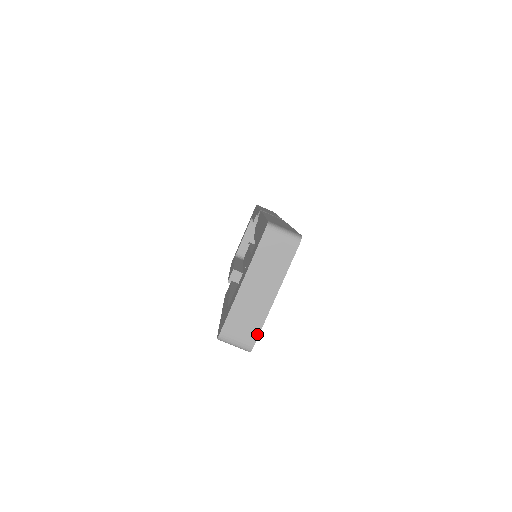
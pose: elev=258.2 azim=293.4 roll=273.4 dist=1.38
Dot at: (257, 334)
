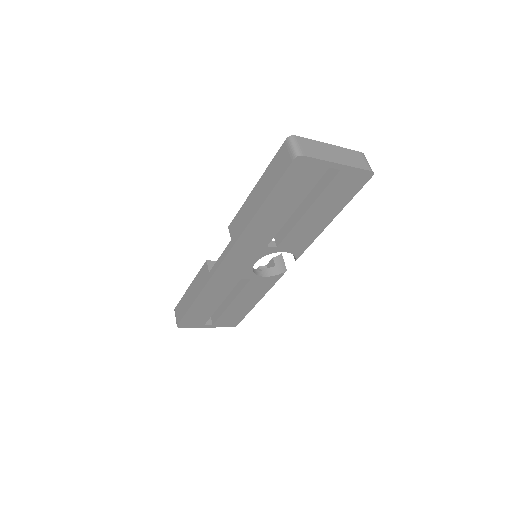
Dot at: (312, 157)
